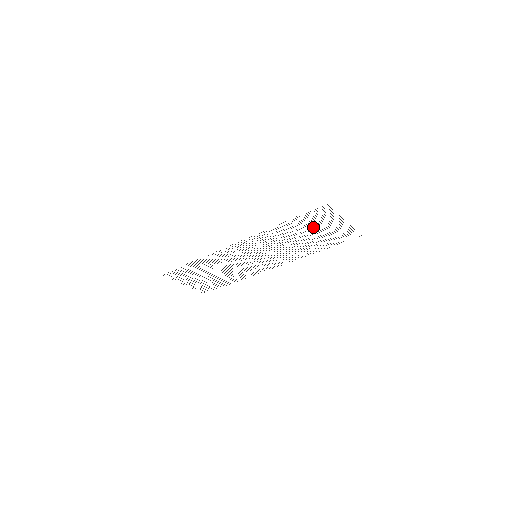
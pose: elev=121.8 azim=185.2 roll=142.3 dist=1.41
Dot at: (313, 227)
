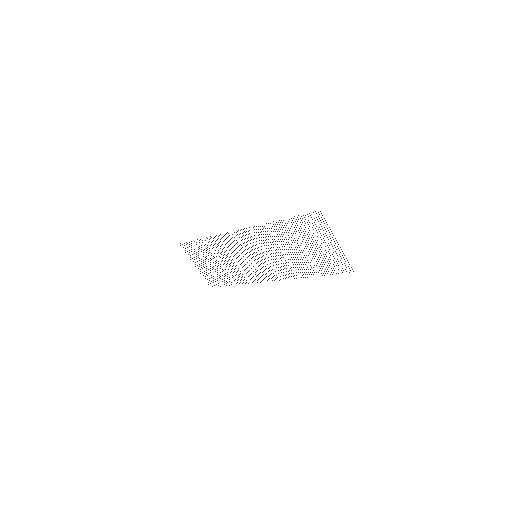
Dot at: occluded
